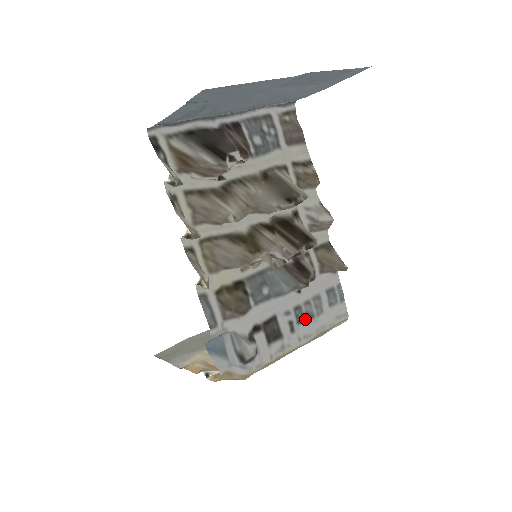
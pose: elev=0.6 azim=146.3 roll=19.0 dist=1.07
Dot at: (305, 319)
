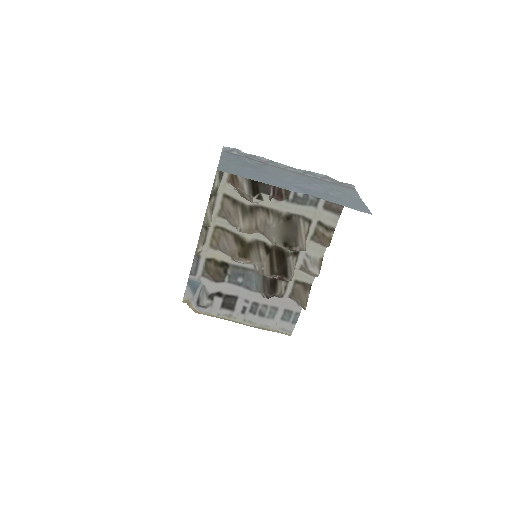
Dot at: (257, 313)
